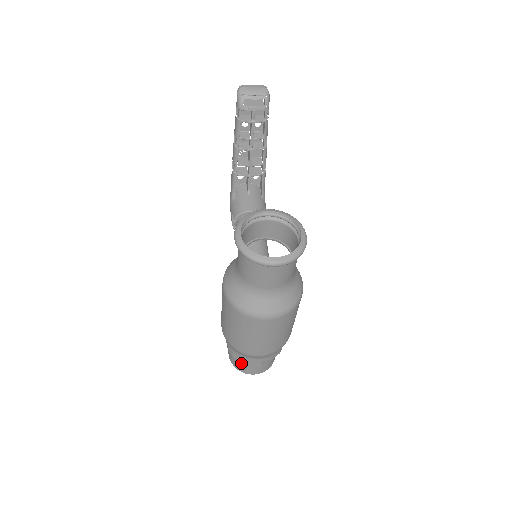
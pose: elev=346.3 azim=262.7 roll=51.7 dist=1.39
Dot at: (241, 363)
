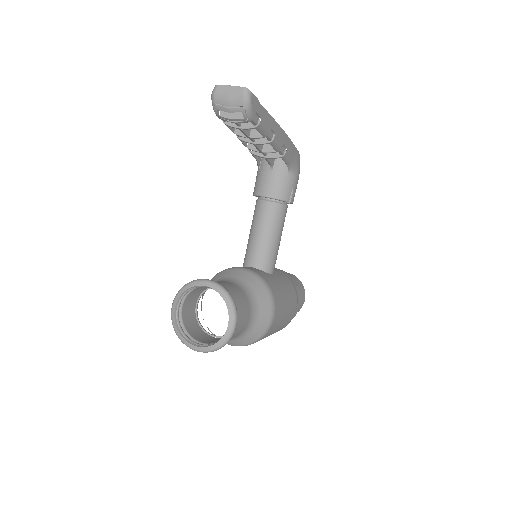
Dot at: occluded
